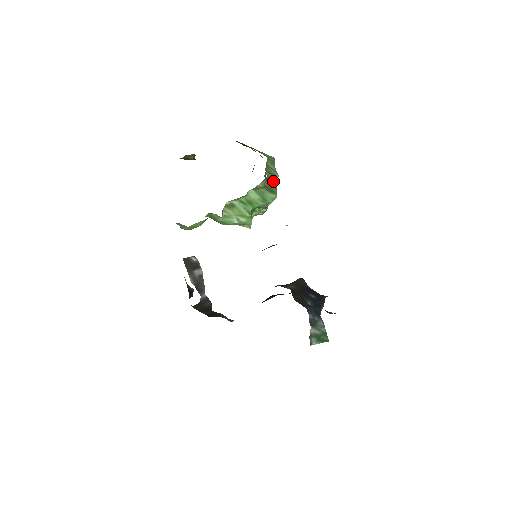
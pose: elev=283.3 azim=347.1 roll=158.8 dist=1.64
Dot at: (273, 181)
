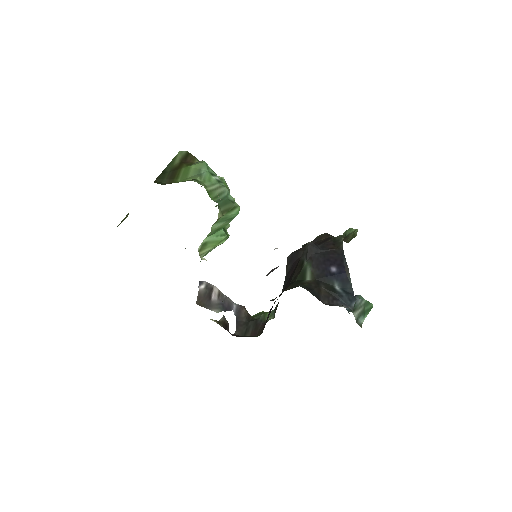
Dot at: (226, 199)
